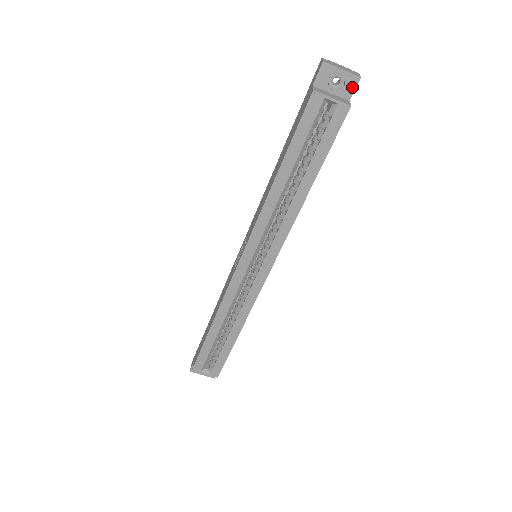
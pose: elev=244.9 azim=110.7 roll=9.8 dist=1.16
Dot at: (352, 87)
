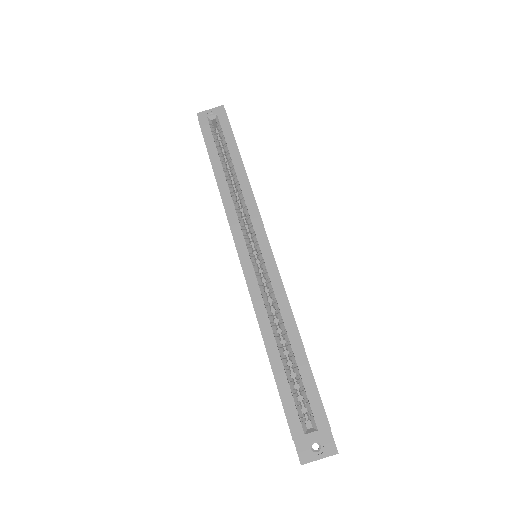
Dot at: occluded
